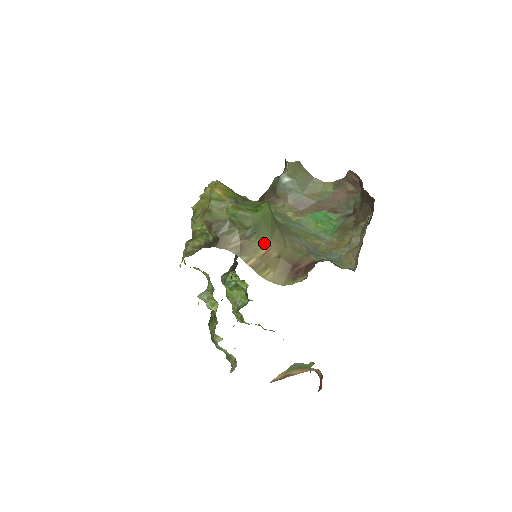
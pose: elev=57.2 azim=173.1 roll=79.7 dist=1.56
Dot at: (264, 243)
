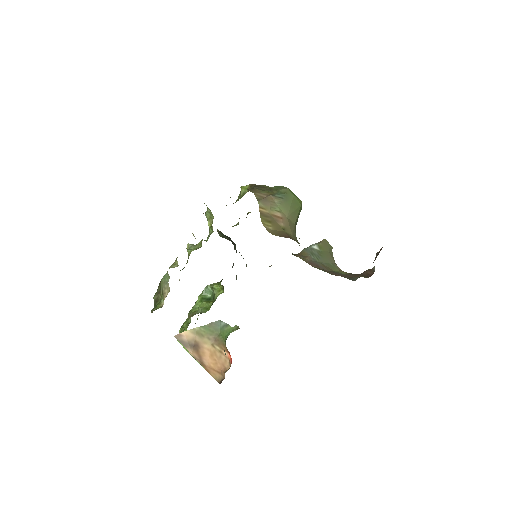
Dot at: (281, 212)
